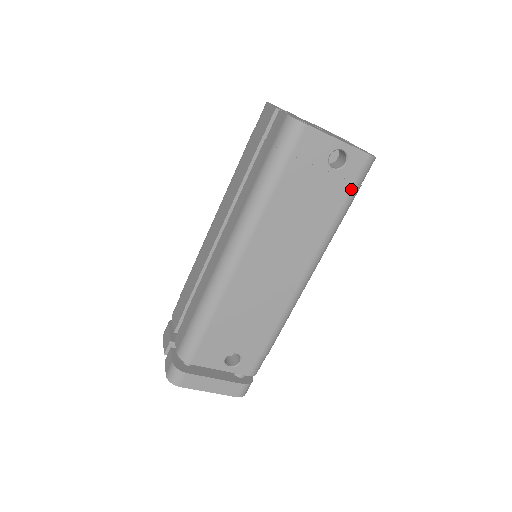
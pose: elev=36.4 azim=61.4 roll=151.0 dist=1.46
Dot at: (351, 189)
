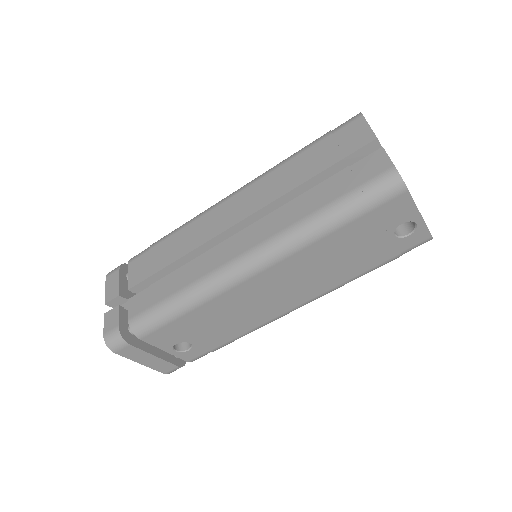
Dot at: (394, 256)
